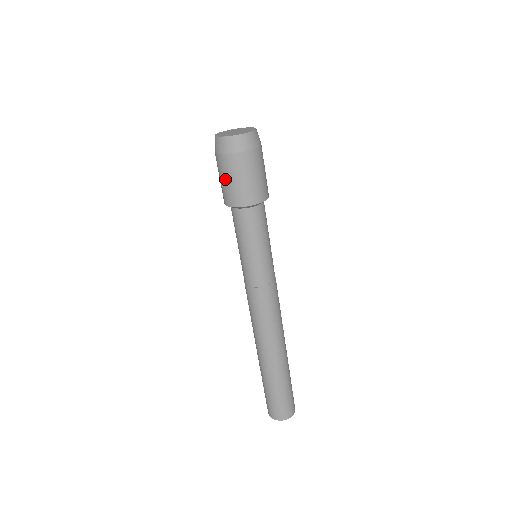
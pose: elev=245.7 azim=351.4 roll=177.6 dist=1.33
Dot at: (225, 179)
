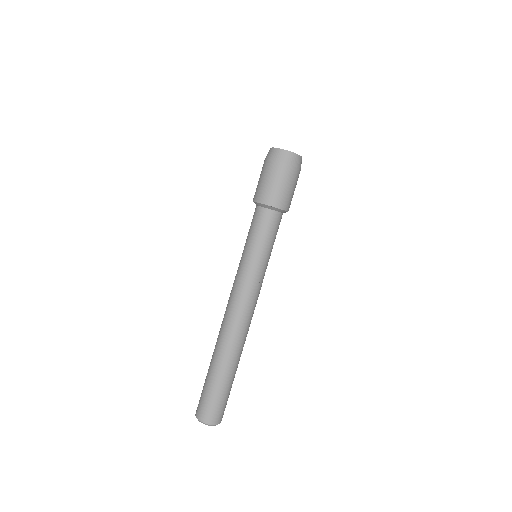
Dot at: (273, 182)
